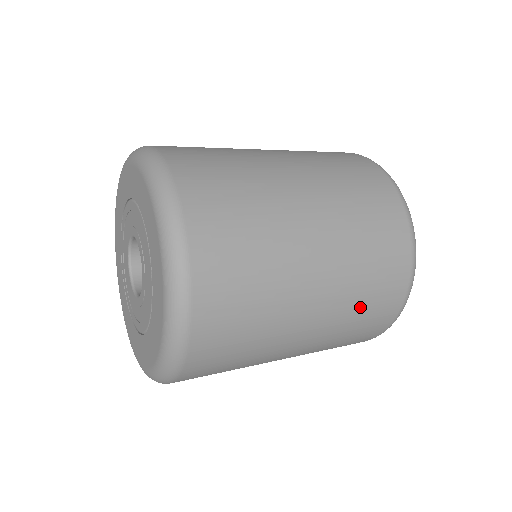
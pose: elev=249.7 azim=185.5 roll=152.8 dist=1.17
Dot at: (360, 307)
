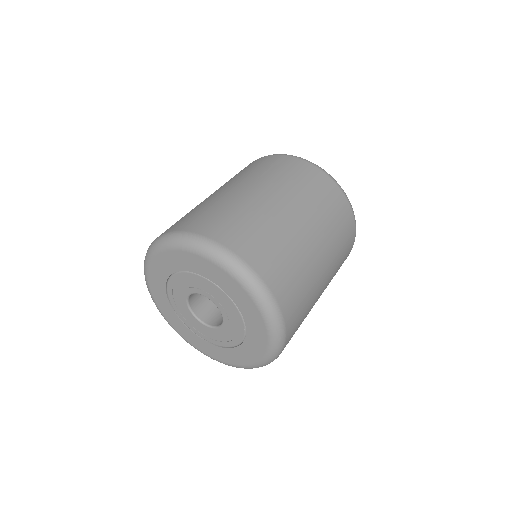
Dot at: occluded
